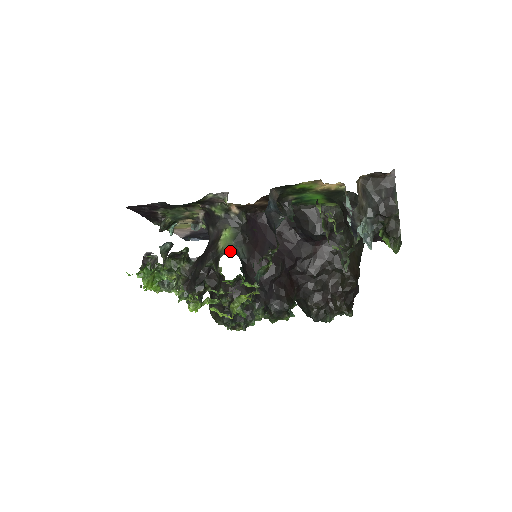
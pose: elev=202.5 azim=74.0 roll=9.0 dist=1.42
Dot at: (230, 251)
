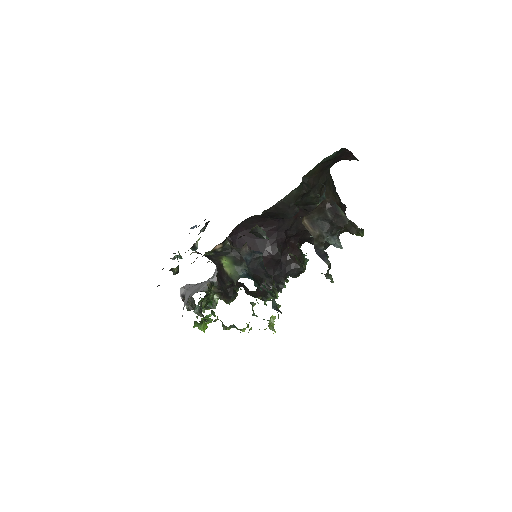
Dot at: (238, 276)
